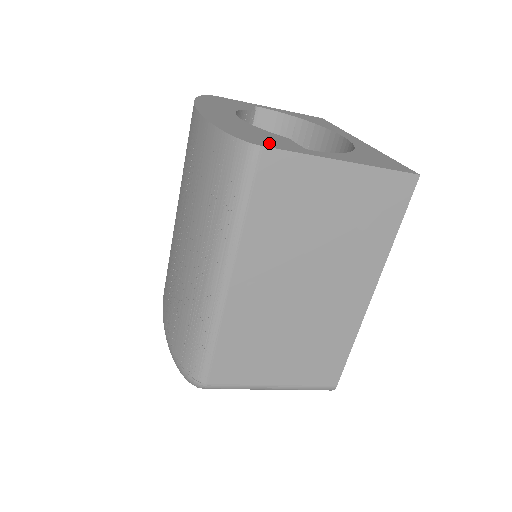
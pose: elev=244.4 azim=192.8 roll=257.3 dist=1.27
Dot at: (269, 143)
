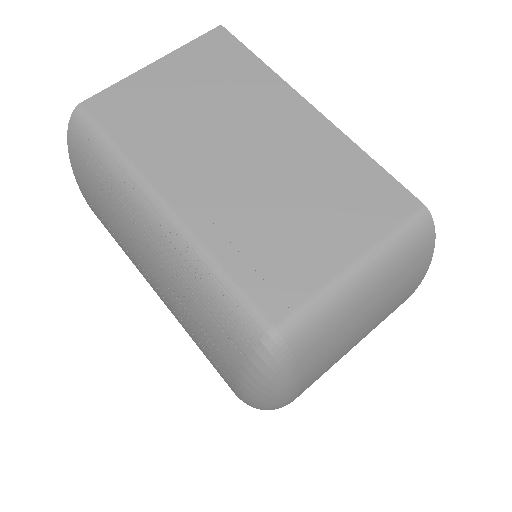
Dot at: occluded
